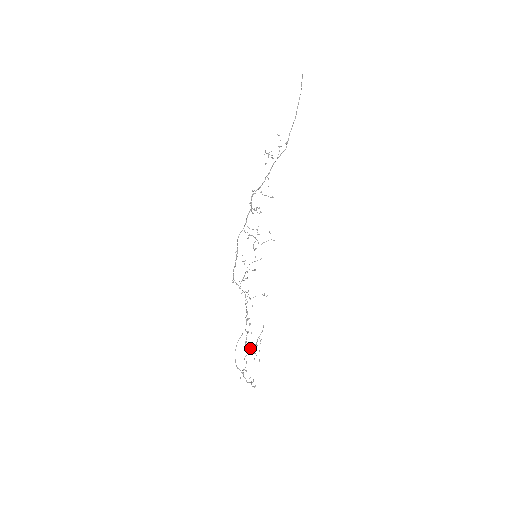
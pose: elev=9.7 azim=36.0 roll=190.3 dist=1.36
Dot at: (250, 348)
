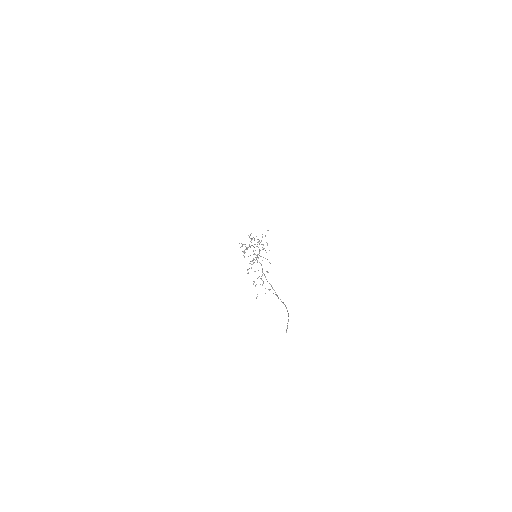
Dot at: occluded
